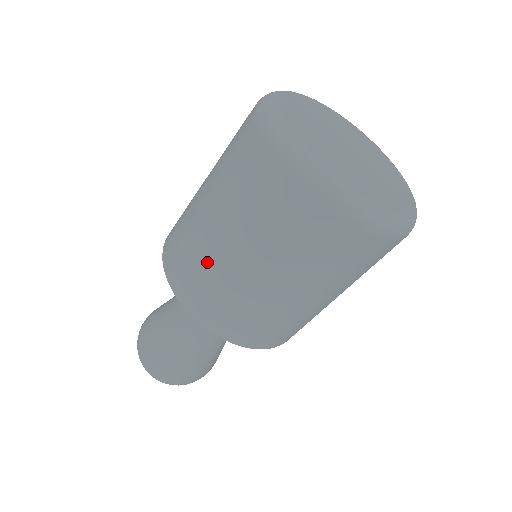
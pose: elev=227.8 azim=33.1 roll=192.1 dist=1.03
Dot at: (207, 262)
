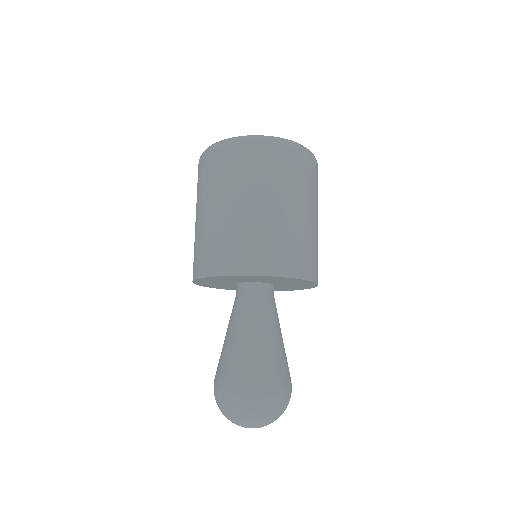
Dot at: (272, 230)
